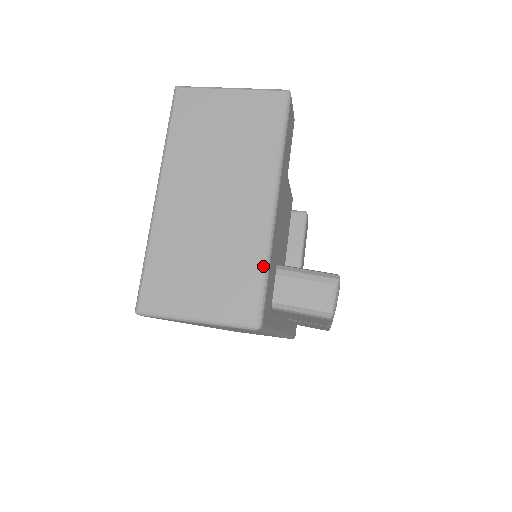
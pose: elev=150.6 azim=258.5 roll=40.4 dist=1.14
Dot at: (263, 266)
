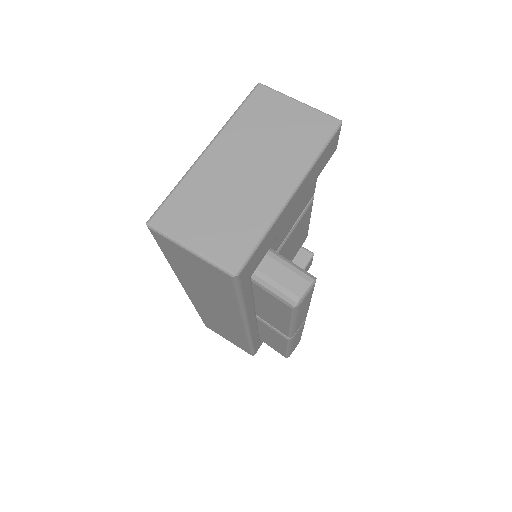
Dot at: (261, 232)
